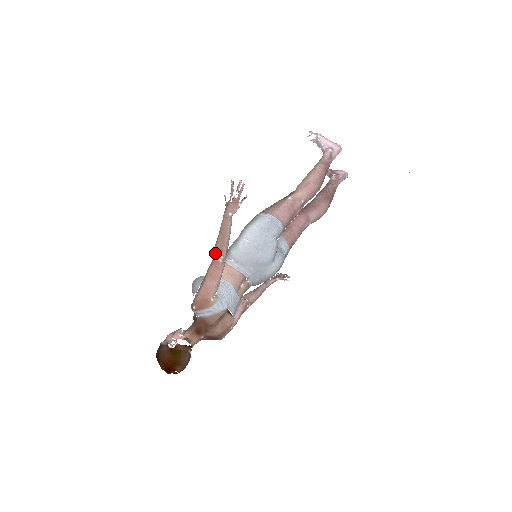
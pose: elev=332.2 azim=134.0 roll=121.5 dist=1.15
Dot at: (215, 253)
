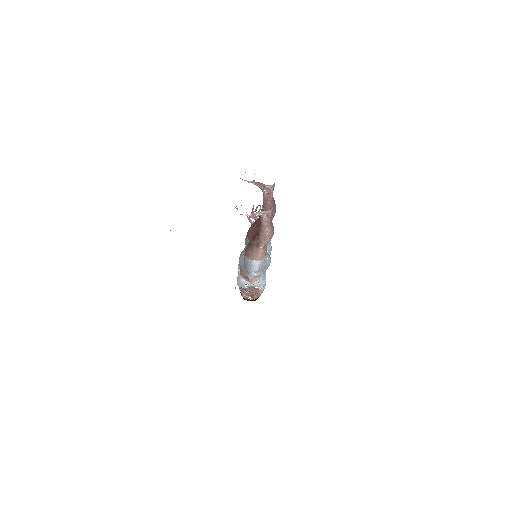
Dot at: occluded
